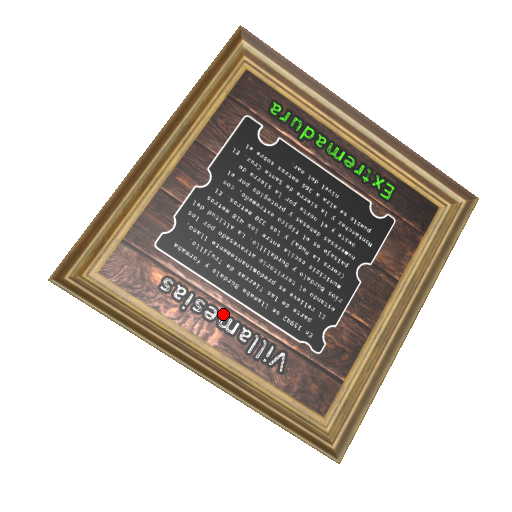
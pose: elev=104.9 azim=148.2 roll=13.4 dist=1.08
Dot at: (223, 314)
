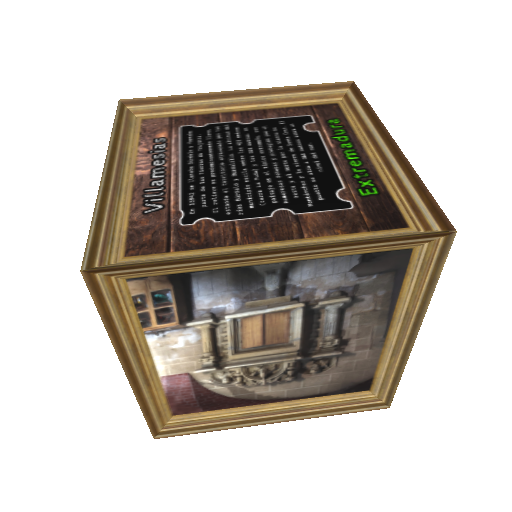
Dot at: (164, 167)
